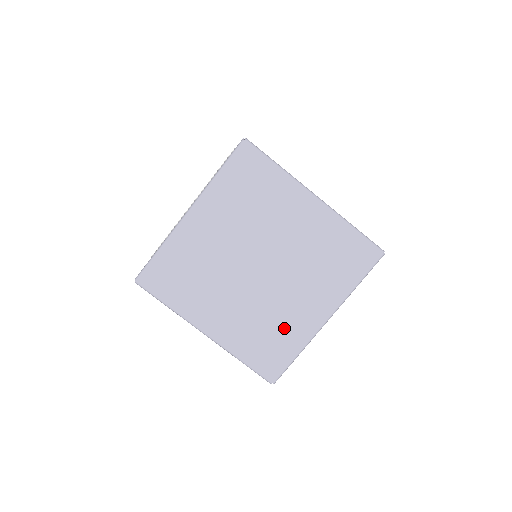
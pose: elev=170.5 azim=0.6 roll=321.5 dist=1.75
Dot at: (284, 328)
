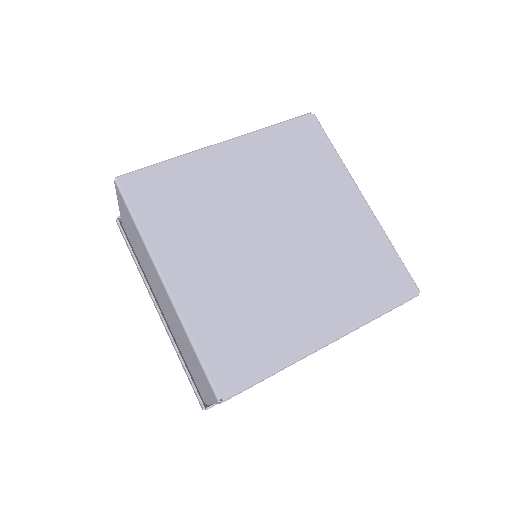
Dot at: (271, 325)
